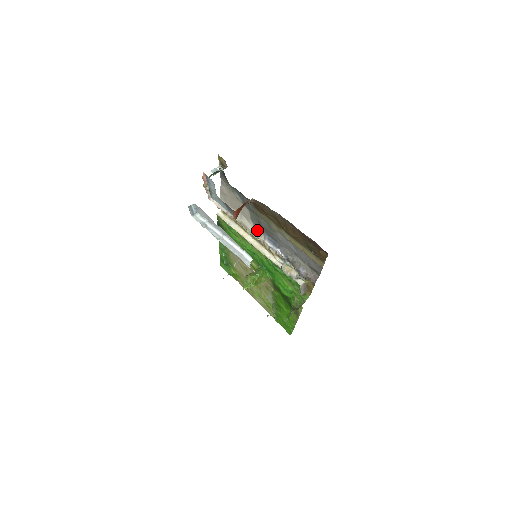
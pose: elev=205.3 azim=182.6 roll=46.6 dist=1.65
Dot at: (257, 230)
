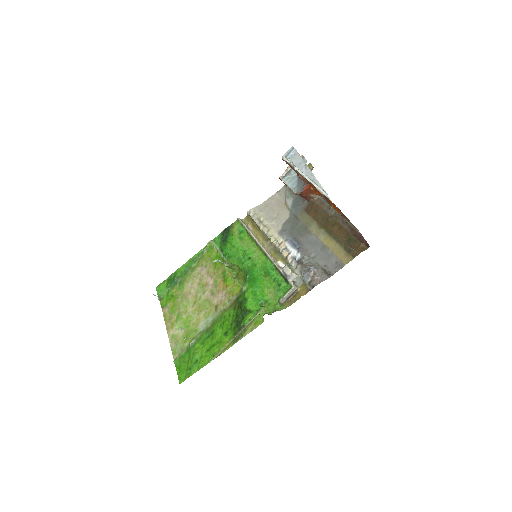
Dot at: (283, 233)
